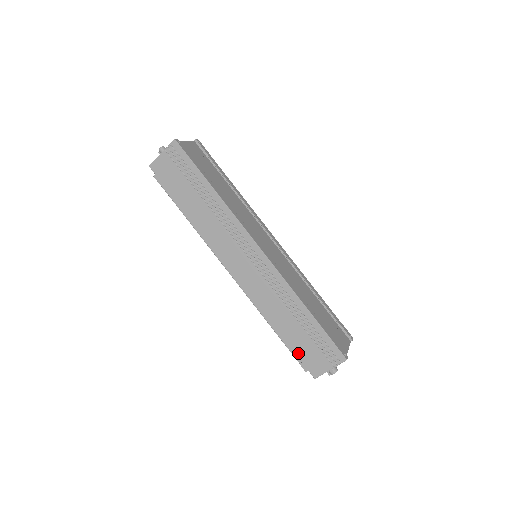
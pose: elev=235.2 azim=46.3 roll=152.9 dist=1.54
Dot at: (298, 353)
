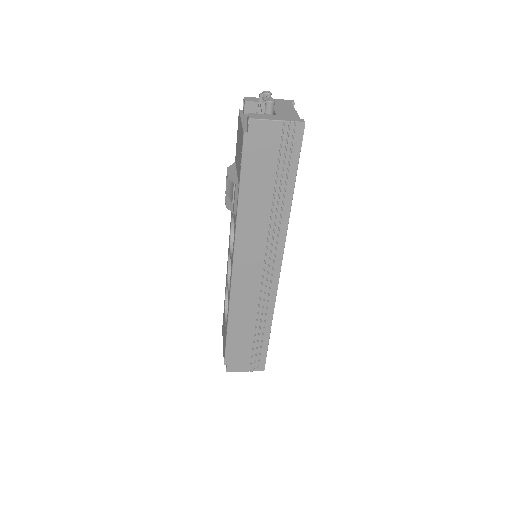
Dot at: (231, 352)
